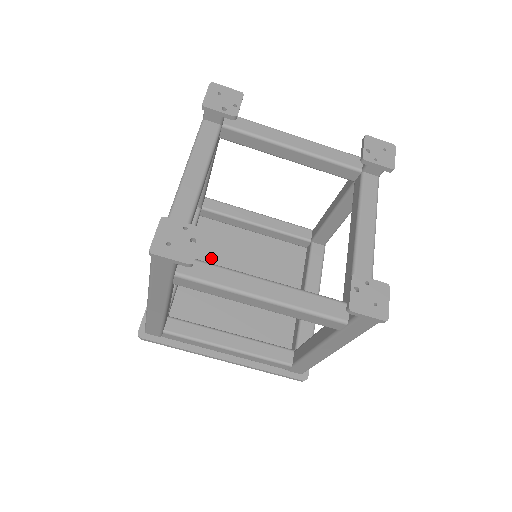
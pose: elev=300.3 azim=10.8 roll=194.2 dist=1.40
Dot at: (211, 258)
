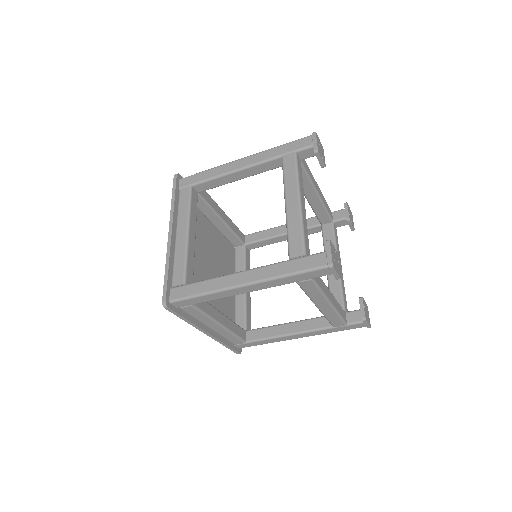
Dot at: (195, 240)
